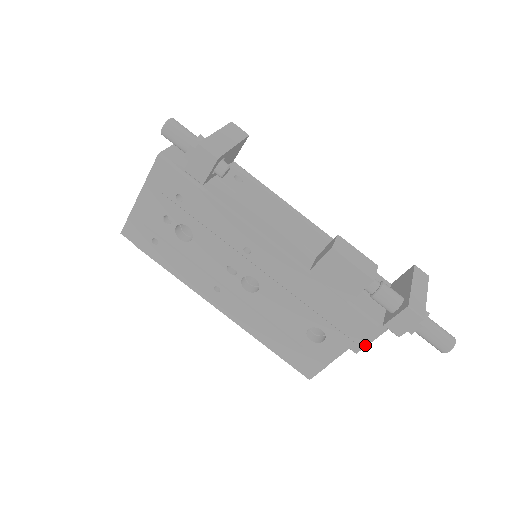
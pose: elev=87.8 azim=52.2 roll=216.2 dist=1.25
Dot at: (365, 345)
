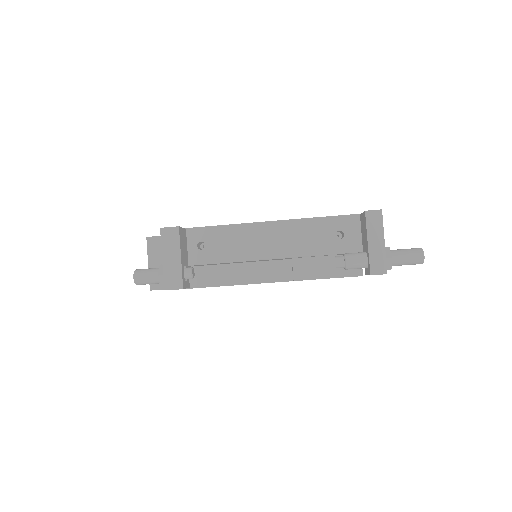
Dot at: occluded
